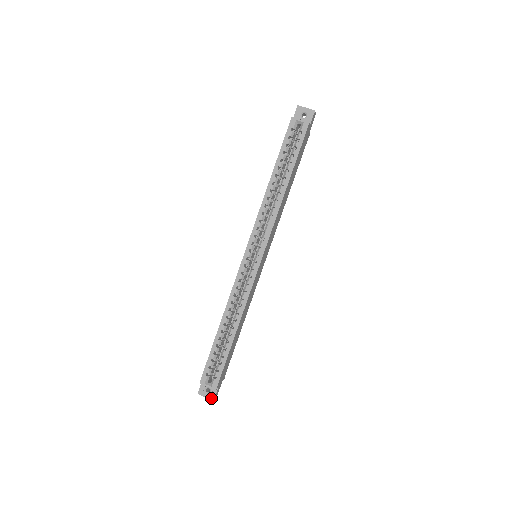
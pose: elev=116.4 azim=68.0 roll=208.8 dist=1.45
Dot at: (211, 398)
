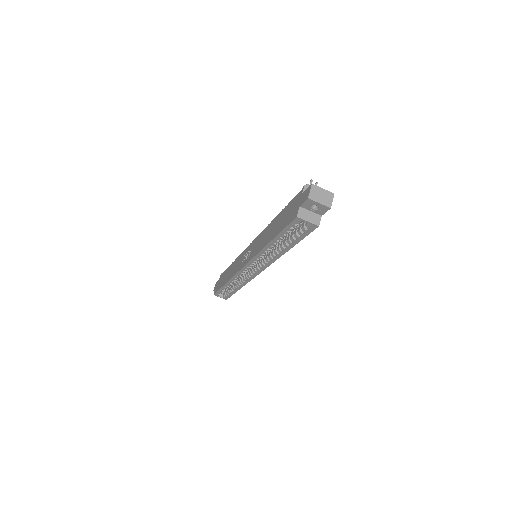
Dot at: occluded
